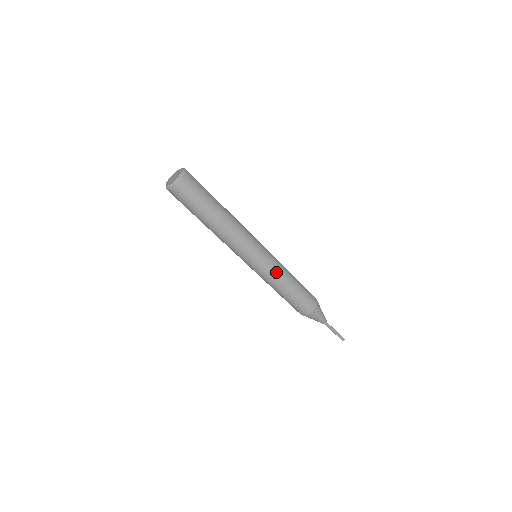
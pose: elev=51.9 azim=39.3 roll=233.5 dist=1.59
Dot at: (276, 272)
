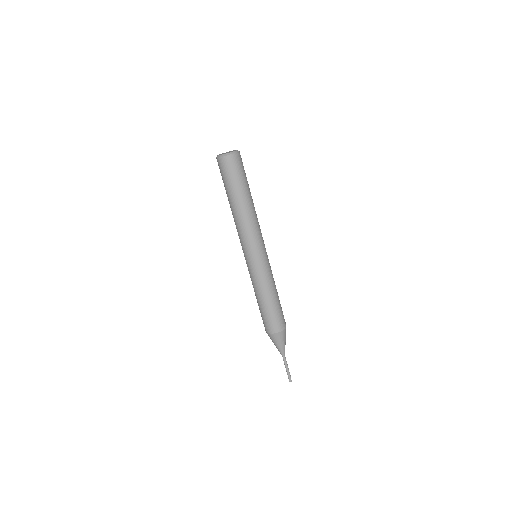
Dot at: occluded
